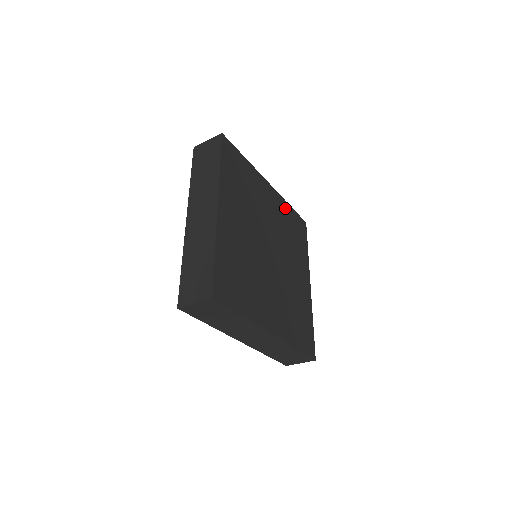
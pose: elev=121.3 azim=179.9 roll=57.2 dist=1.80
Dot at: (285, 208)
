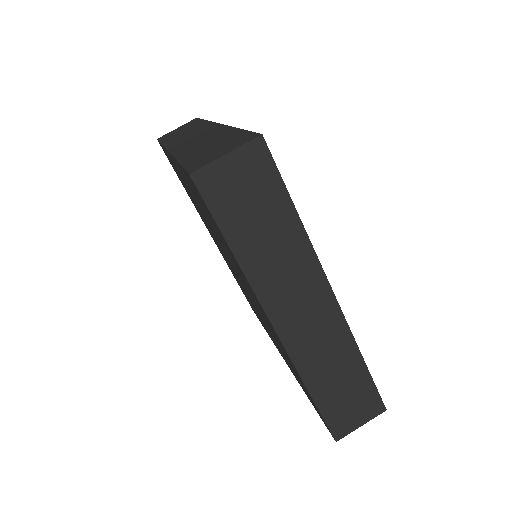
Dot at: occluded
